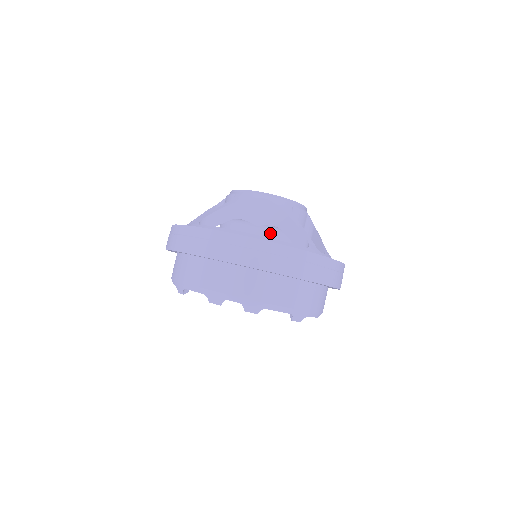
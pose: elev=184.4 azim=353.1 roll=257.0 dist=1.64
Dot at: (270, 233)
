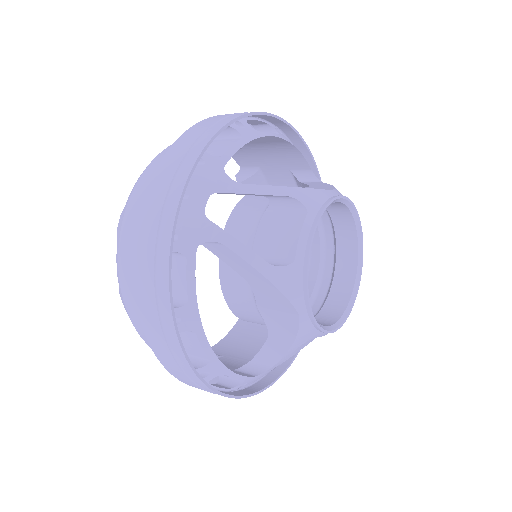
Dot at: (260, 320)
